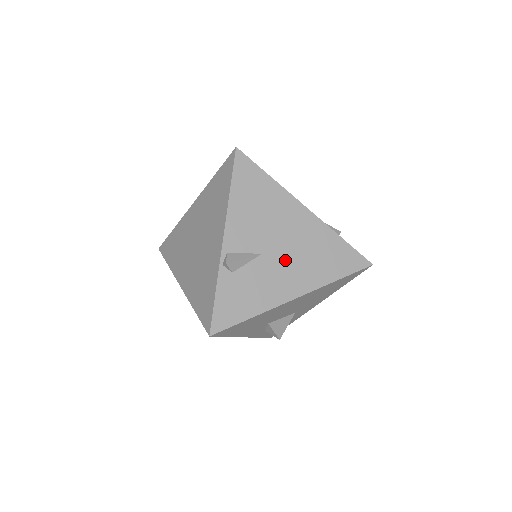
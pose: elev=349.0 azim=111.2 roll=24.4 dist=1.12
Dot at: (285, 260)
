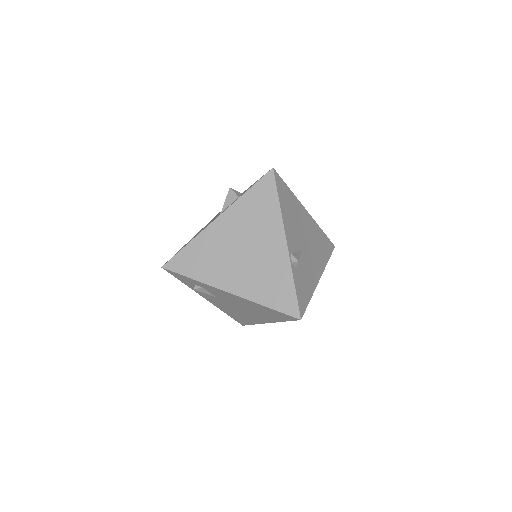
Dot at: (310, 252)
